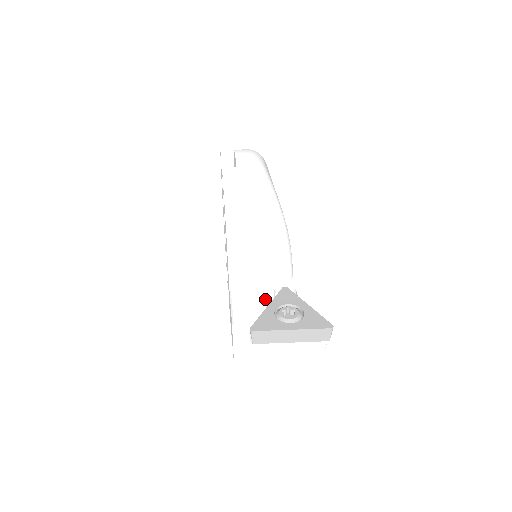
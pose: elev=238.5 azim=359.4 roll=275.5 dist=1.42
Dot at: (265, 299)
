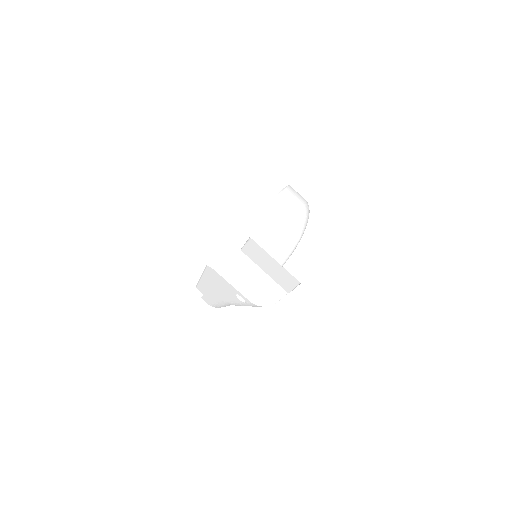
Dot at: occluded
